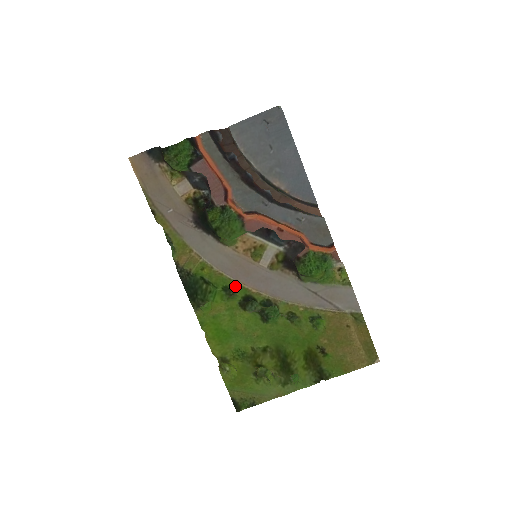
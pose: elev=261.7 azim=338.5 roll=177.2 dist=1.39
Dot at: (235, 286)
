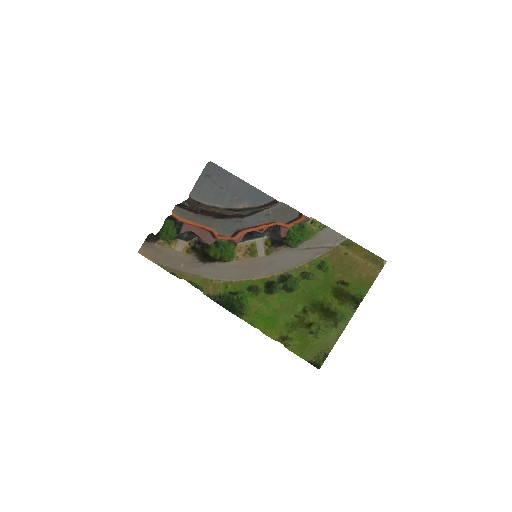
Dot at: (254, 283)
